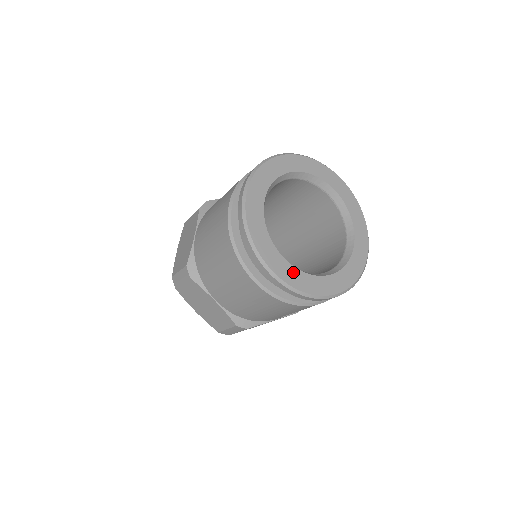
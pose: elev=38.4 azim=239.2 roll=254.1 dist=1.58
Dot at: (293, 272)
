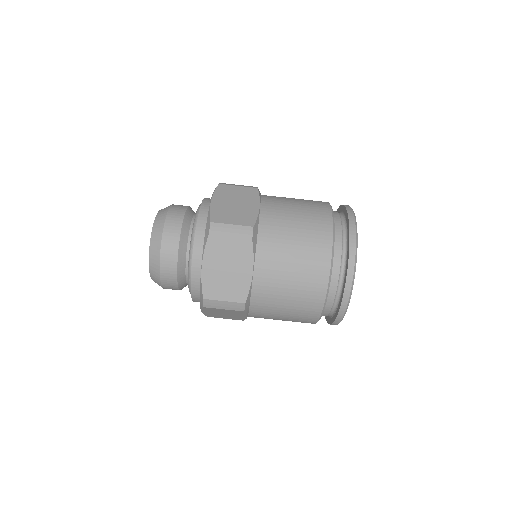
Dot at: occluded
